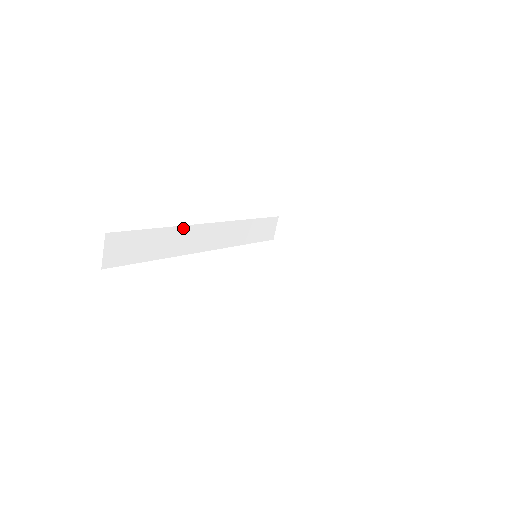
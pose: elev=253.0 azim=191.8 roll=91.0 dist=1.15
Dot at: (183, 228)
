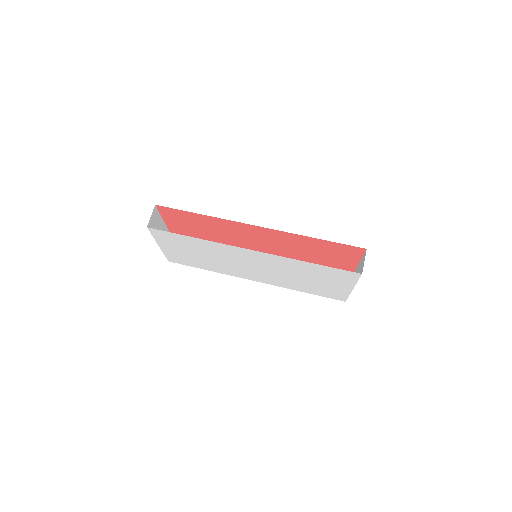
Dot at: occluded
